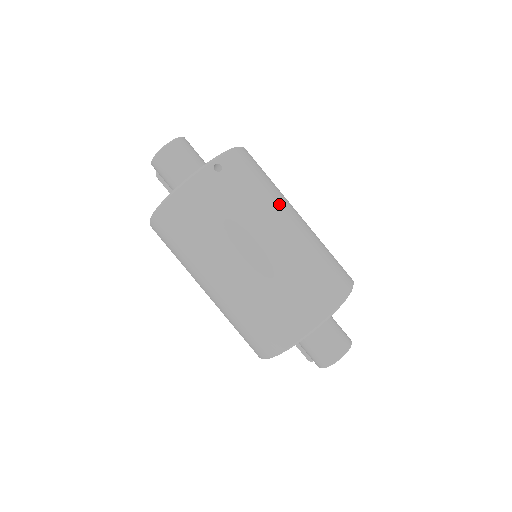
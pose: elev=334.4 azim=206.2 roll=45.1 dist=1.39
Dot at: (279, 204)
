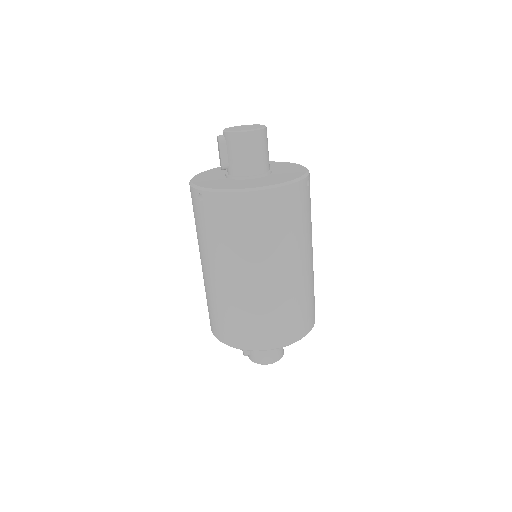
Dot at: occluded
